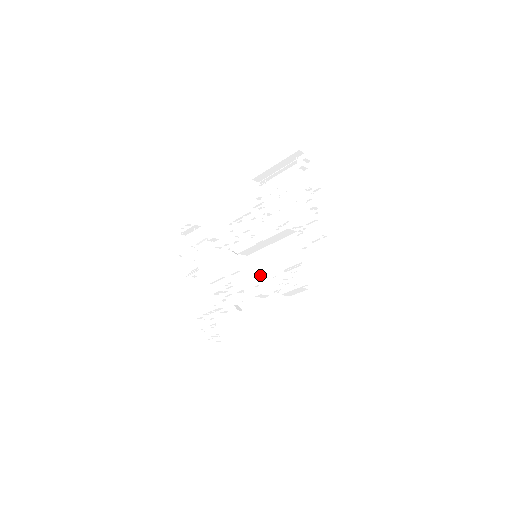
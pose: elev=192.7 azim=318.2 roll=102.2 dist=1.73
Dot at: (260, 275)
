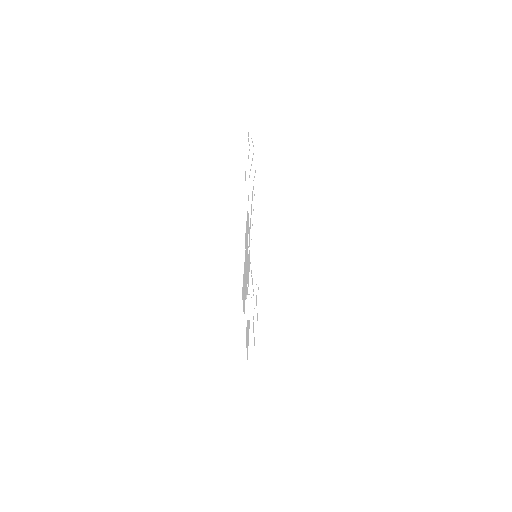
Dot at: occluded
